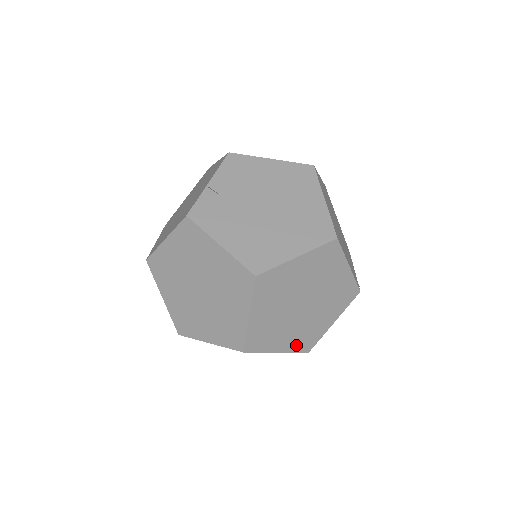
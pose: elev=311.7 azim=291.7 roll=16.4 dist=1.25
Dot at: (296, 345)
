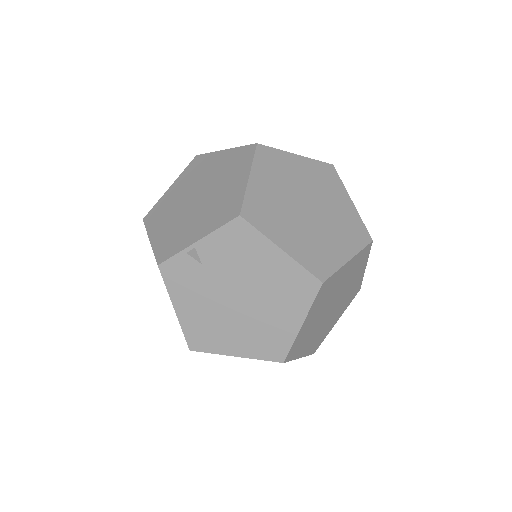
Dot at: occluded
